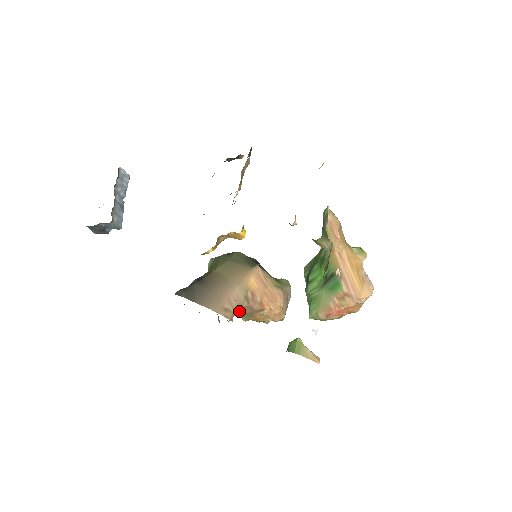
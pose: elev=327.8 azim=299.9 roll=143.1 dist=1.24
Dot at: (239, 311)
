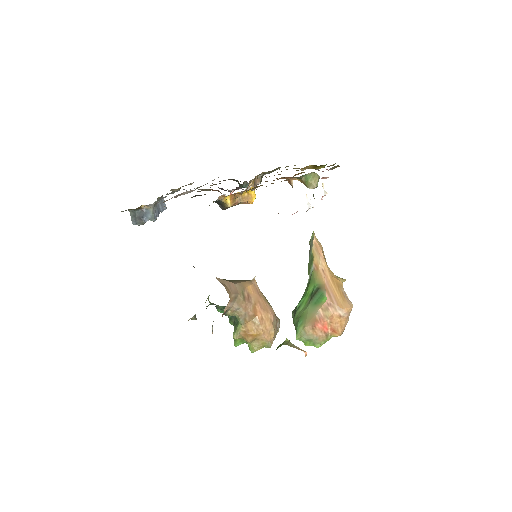
Dot at: (235, 304)
